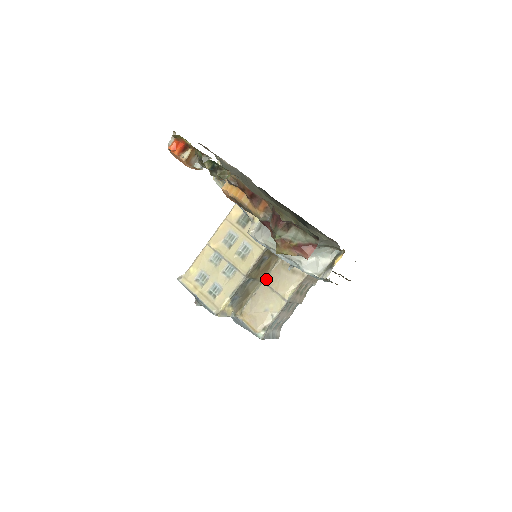
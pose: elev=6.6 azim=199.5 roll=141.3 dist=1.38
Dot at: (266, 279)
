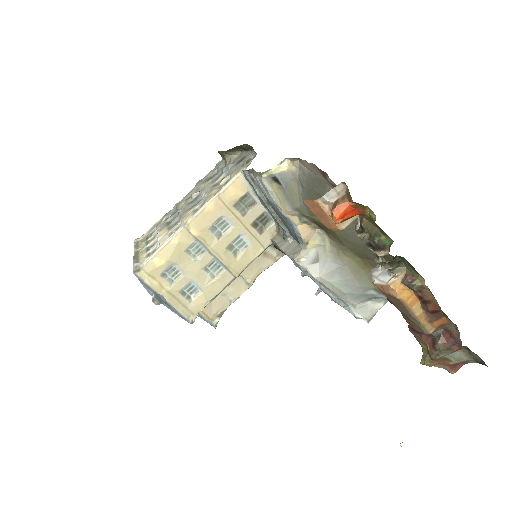
Dot at: occluded
